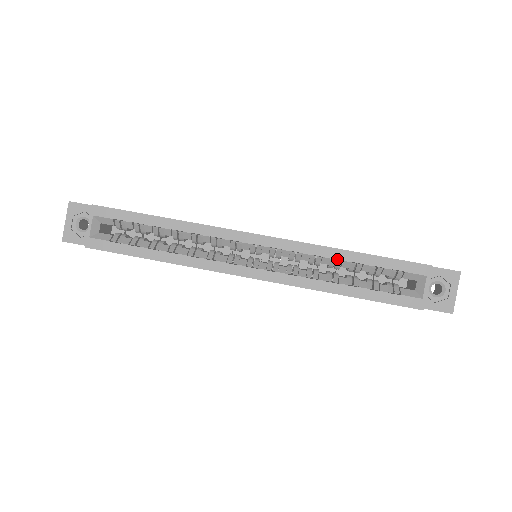
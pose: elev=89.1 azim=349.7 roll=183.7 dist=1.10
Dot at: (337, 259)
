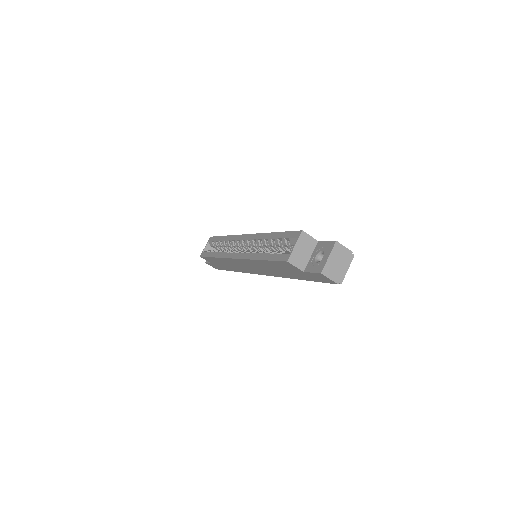
Dot at: occluded
